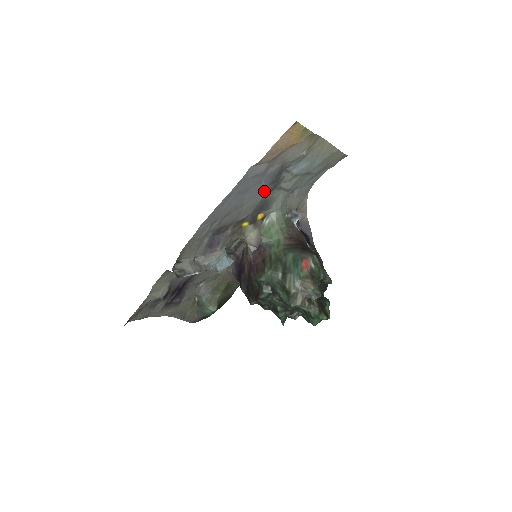
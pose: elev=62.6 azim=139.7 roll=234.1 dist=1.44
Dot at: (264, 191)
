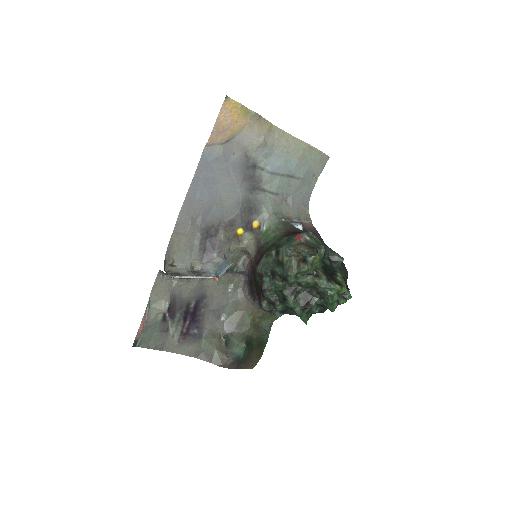
Dot at: (241, 187)
